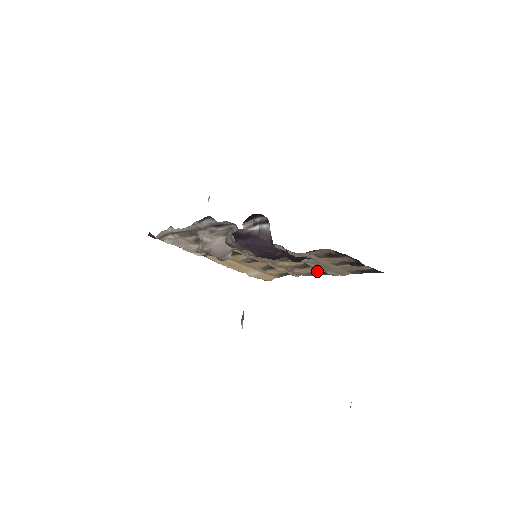
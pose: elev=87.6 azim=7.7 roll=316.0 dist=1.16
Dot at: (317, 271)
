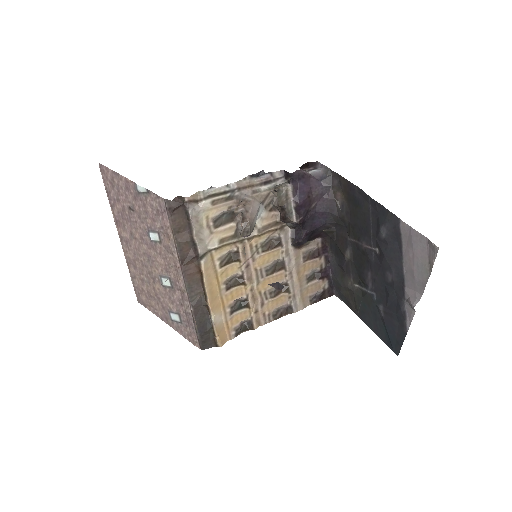
Dot at: (282, 305)
